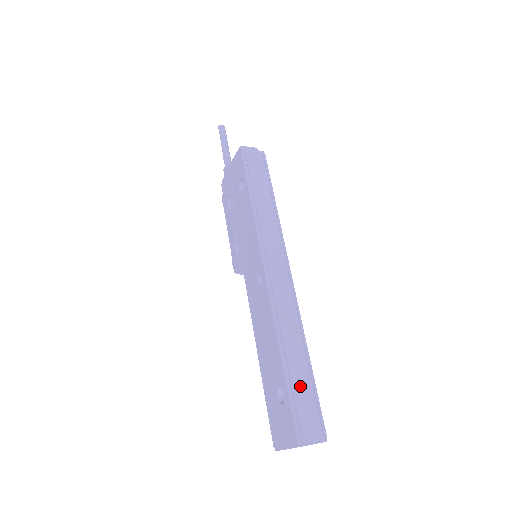
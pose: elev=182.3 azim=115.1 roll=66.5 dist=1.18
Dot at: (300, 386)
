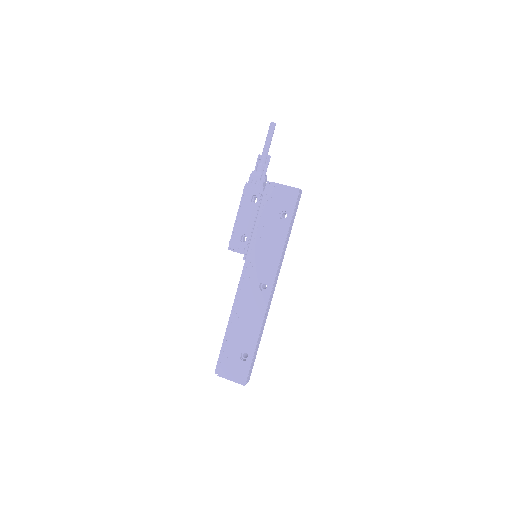
Dot at: occluded
